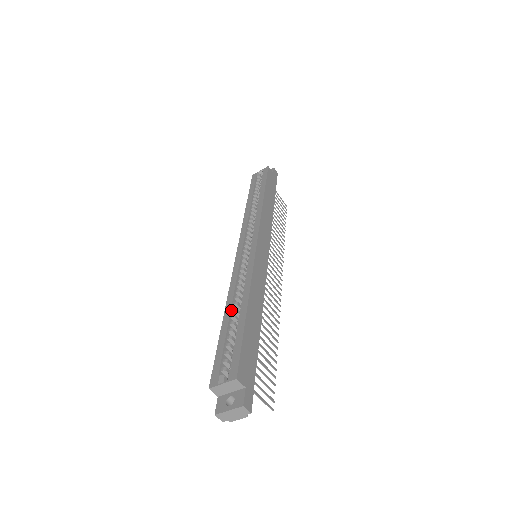
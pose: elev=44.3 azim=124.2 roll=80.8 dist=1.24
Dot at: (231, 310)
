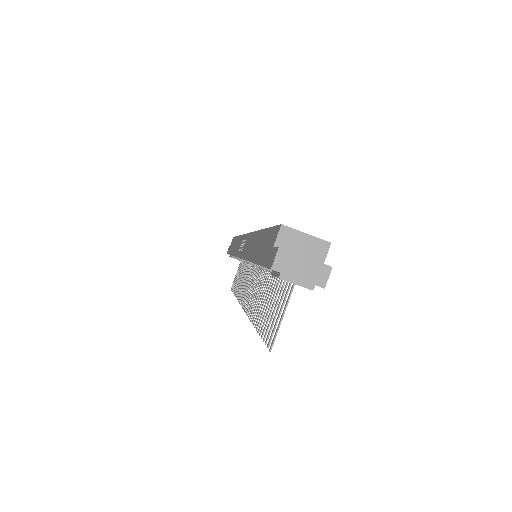
Dot at: occluded
